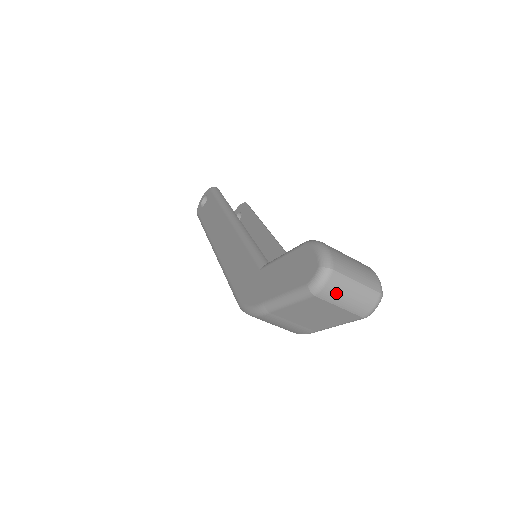
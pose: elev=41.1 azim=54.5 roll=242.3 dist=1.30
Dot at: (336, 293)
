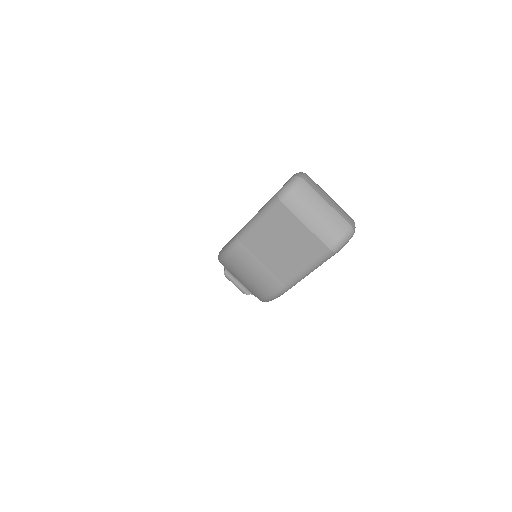
Dot at: (303, 204)
